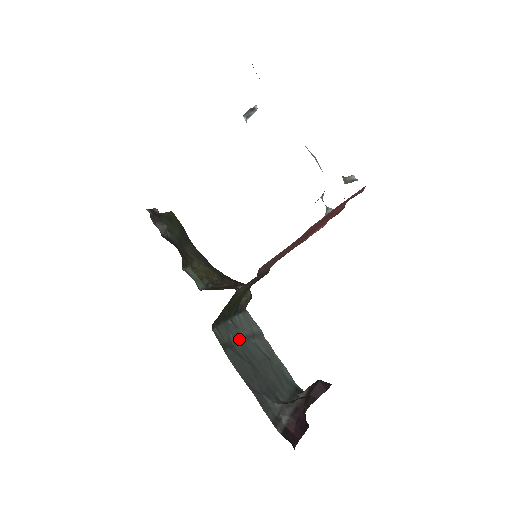
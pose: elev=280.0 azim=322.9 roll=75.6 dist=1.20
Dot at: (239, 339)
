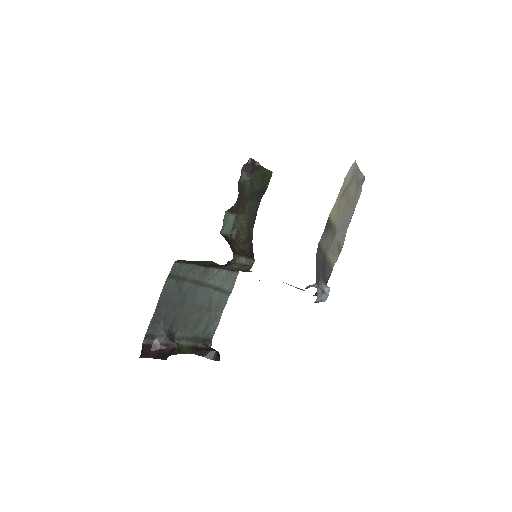
Dot at: (197, 281)
